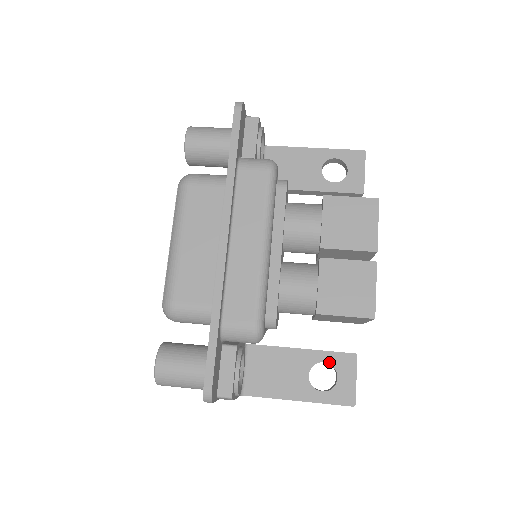
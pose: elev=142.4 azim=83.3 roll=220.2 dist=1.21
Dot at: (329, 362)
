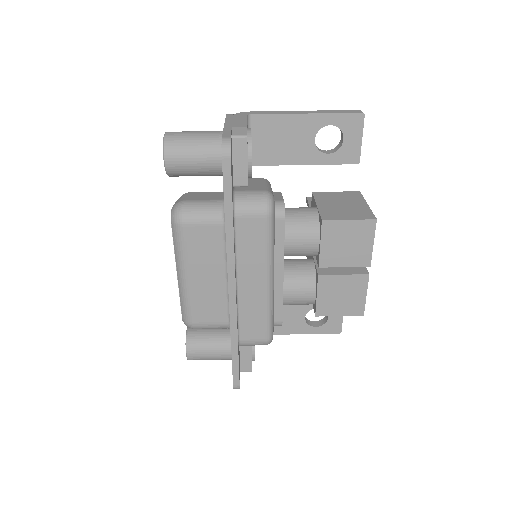
Dot at: occluded
